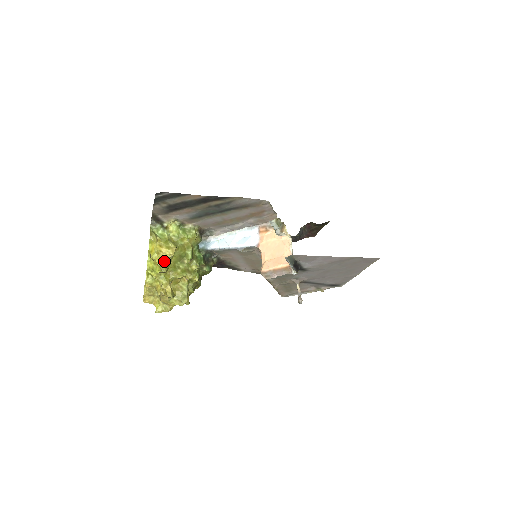
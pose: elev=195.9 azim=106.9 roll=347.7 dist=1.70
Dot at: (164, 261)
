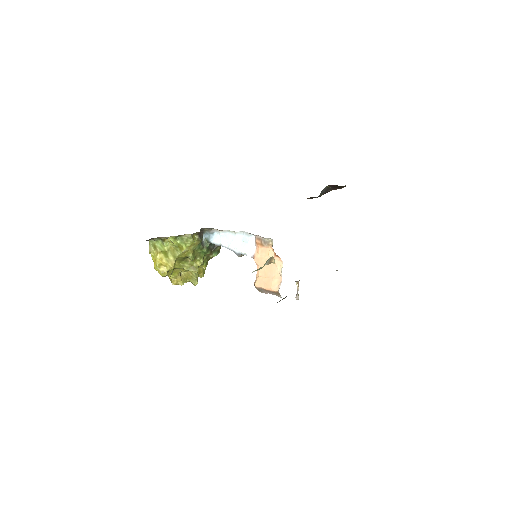
Dot at: (166, 273)
